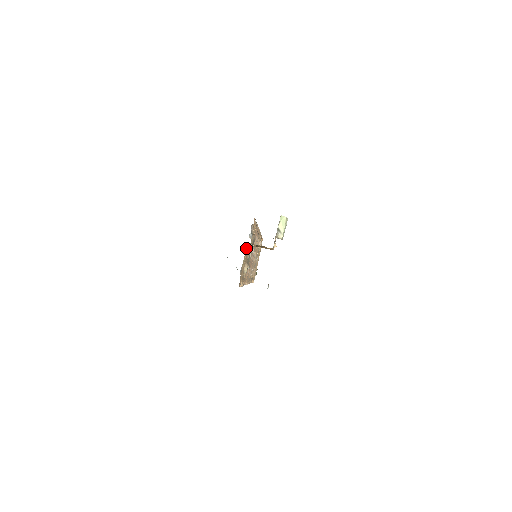
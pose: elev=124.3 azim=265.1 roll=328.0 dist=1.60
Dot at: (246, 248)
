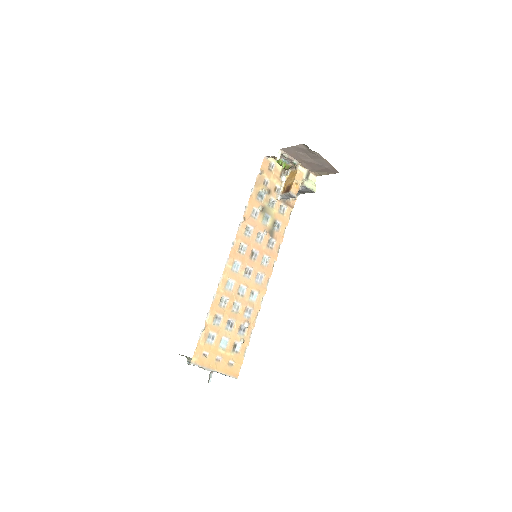
Dot at: (284, 172)
